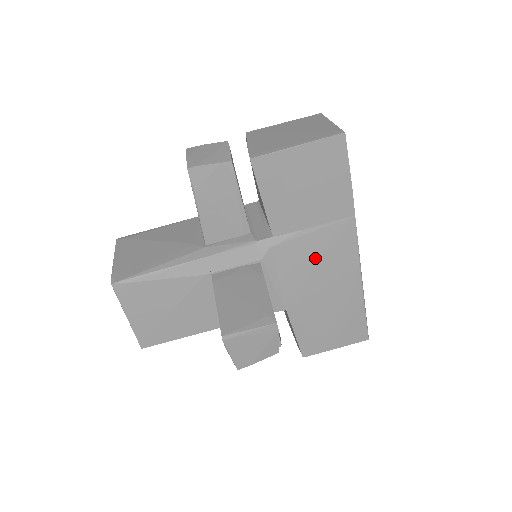
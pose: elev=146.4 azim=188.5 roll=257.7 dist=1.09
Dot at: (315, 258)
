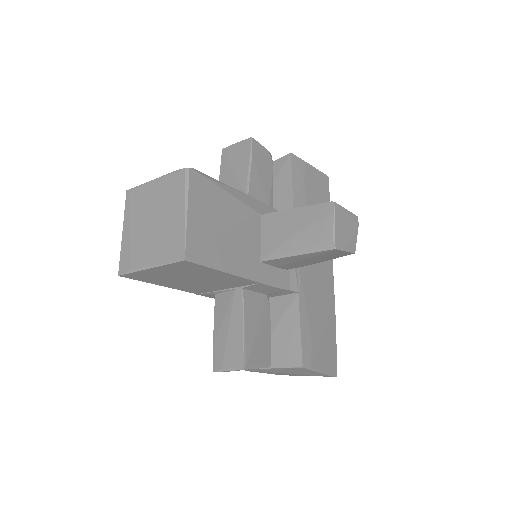
Dot at: occluded
